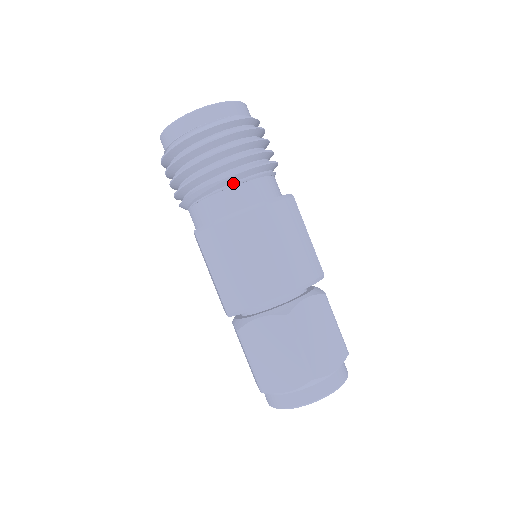
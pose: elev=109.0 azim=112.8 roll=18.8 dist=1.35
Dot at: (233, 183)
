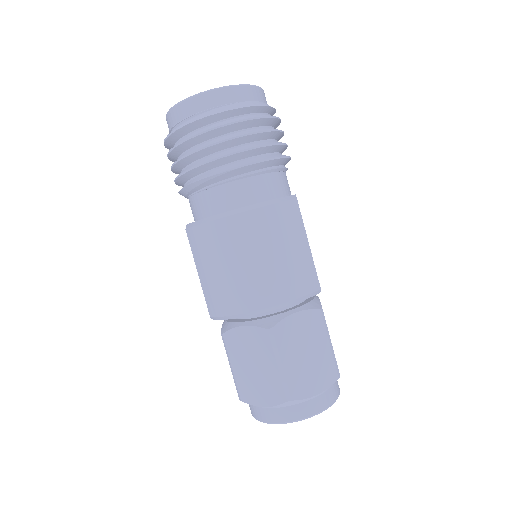
Dot at: (228, 179)
